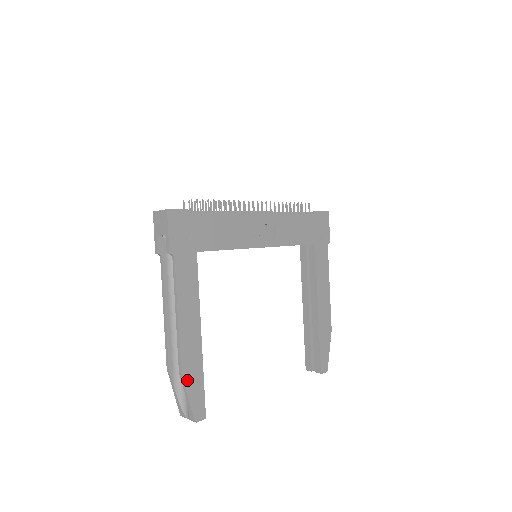
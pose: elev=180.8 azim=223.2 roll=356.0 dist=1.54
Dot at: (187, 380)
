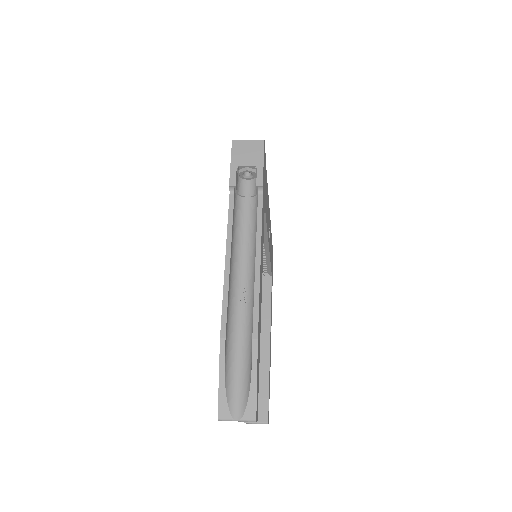
Dot at: (258, 353)
